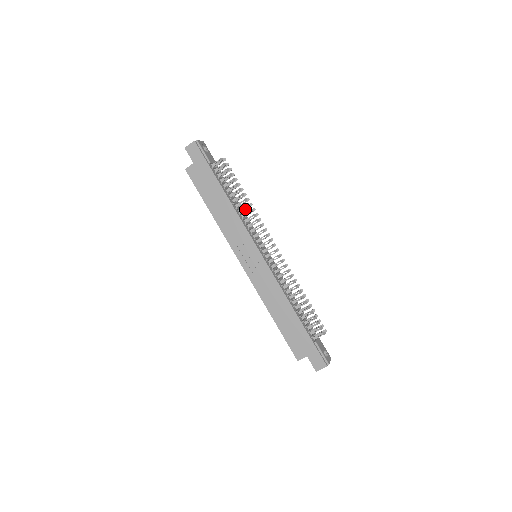
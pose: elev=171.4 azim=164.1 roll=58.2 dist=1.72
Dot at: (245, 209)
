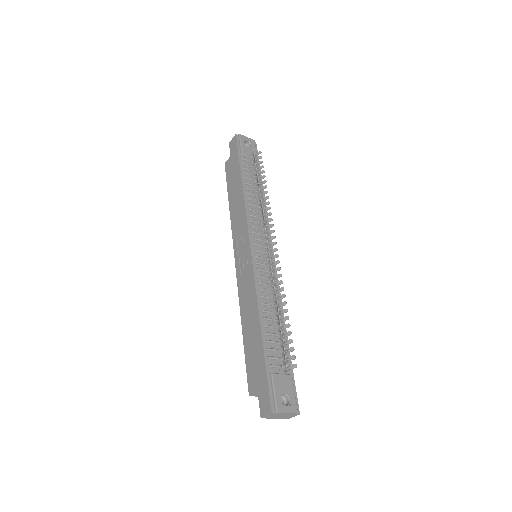
Dot at: occluded
